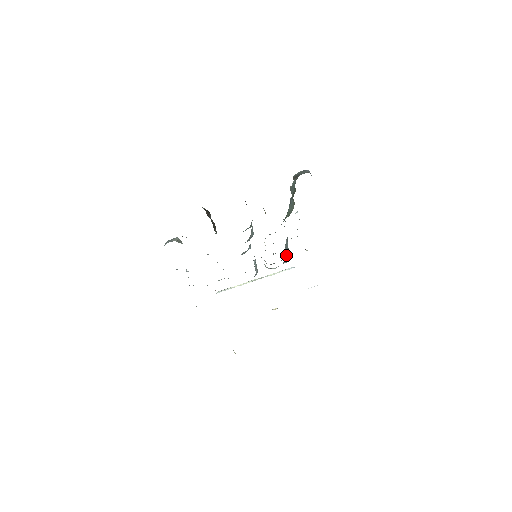
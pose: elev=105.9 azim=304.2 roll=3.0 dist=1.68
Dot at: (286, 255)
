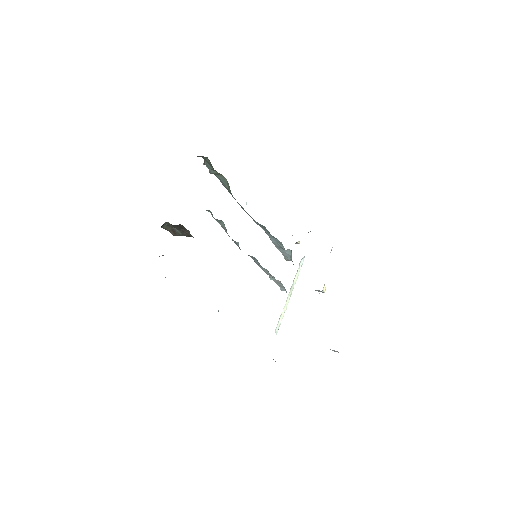
Dot at: (283, 248)
